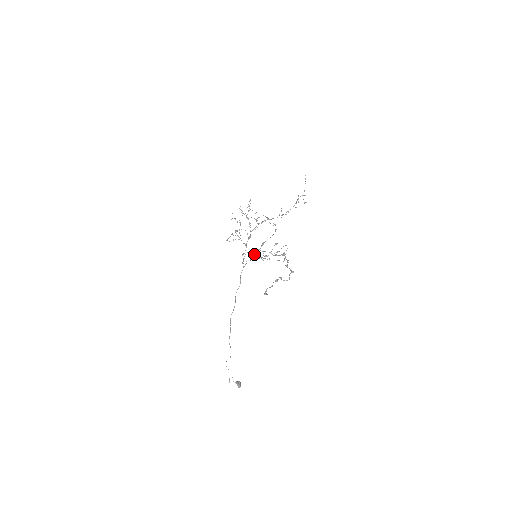
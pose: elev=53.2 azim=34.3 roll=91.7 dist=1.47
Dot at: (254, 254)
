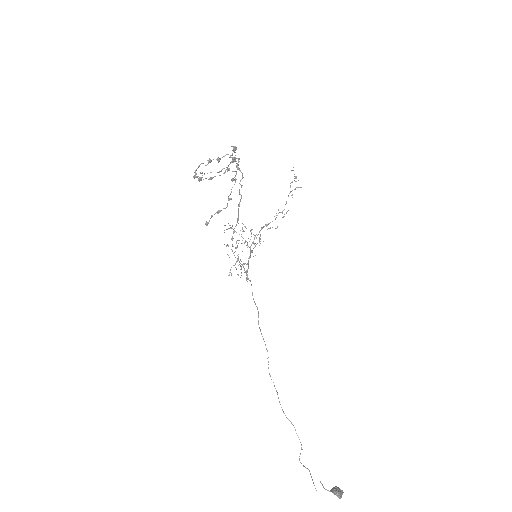
Dot at: (217, 211)
